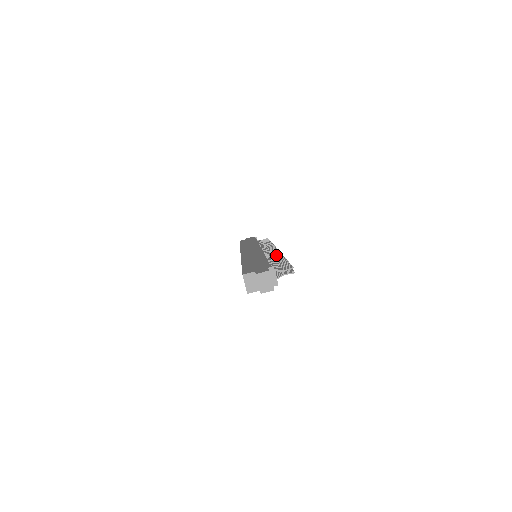
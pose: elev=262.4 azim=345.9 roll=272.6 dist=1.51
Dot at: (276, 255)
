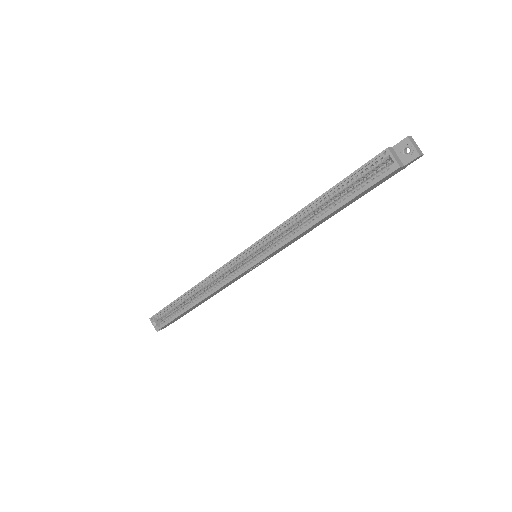
Dot at: occluded
